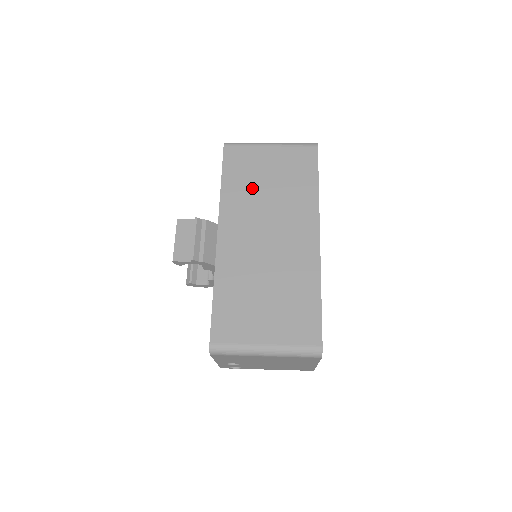
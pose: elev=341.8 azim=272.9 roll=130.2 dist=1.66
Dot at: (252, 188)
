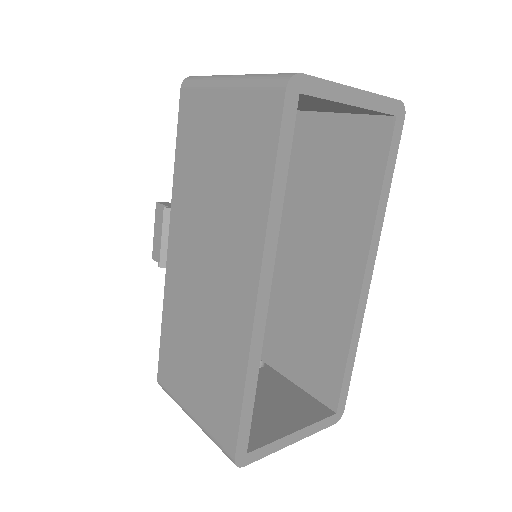
Dot at: (199, 176)
